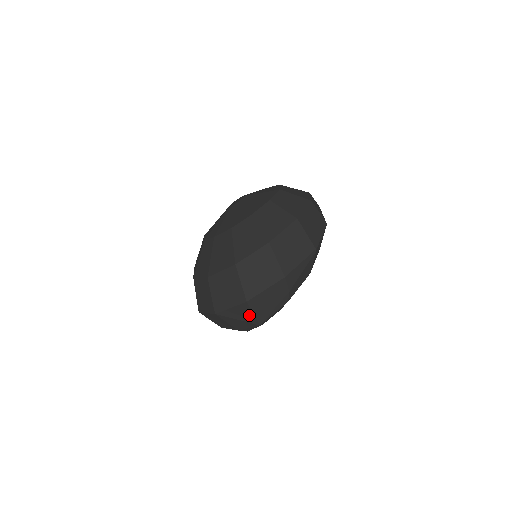
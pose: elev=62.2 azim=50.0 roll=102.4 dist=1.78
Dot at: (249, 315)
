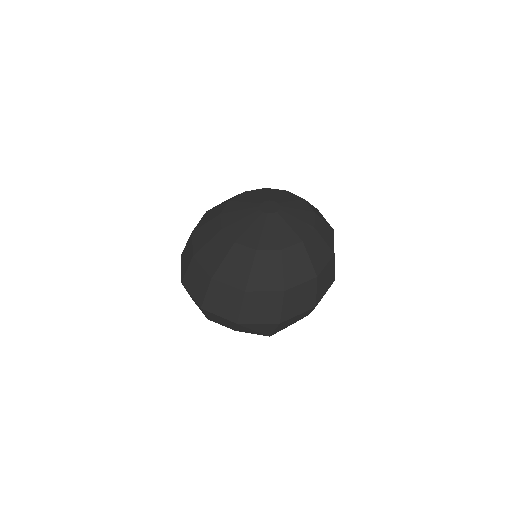
Dot at: (269, 330)
